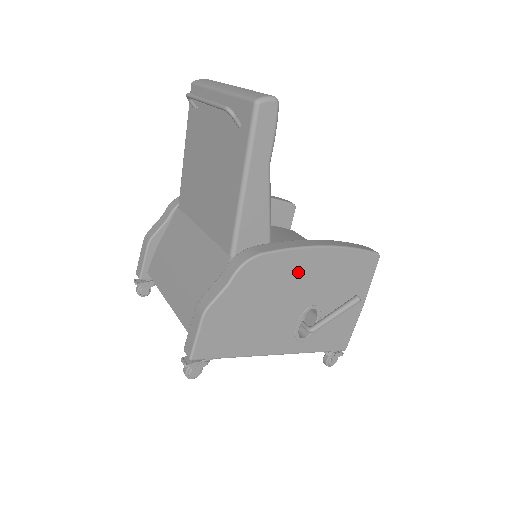
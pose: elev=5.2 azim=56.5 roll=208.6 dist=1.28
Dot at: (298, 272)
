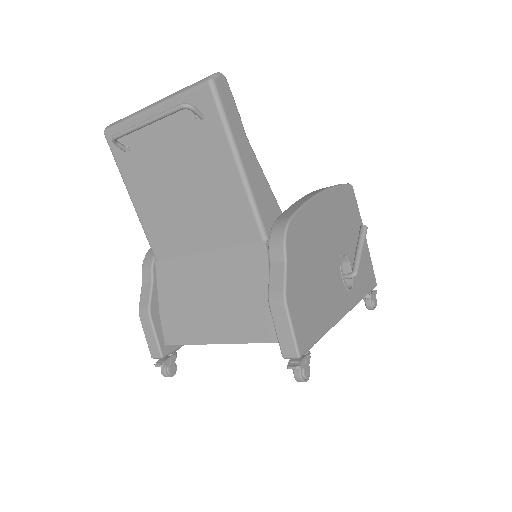
Dot at: (319, 224)
